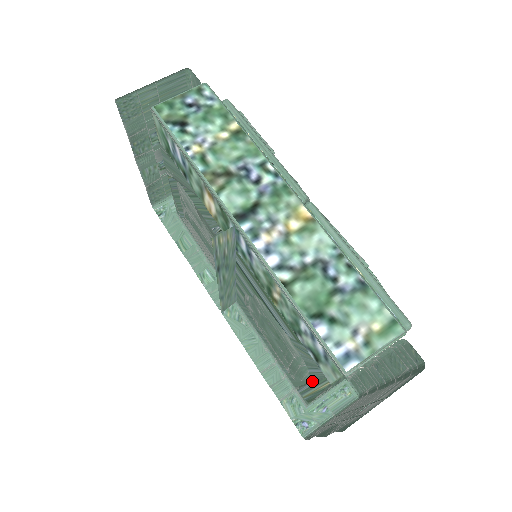
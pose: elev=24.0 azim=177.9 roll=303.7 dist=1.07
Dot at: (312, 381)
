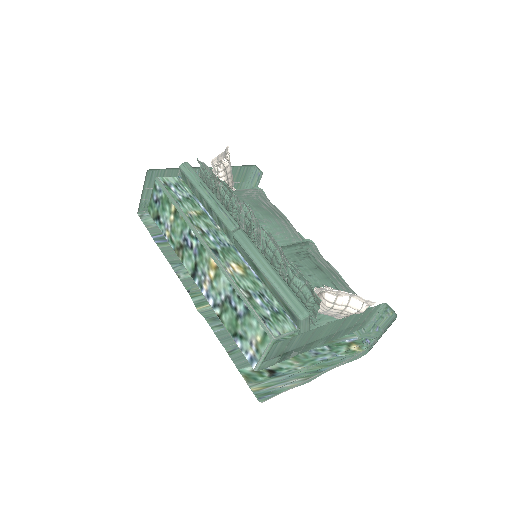
Dot at: occluded
